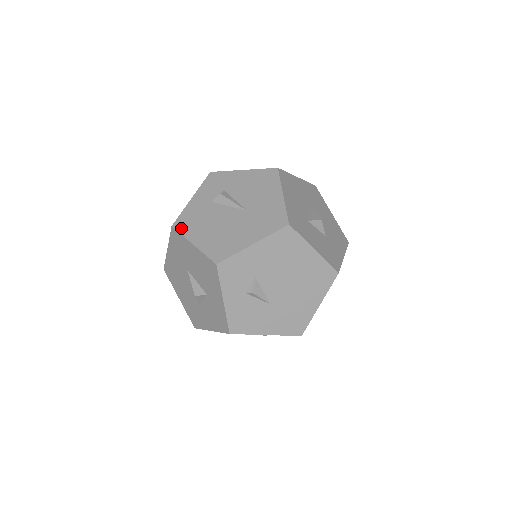
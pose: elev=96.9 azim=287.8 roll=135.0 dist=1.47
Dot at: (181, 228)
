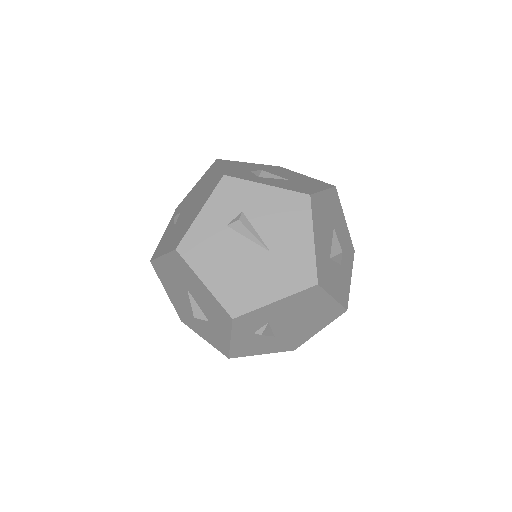
Dot at: (188, 256)
